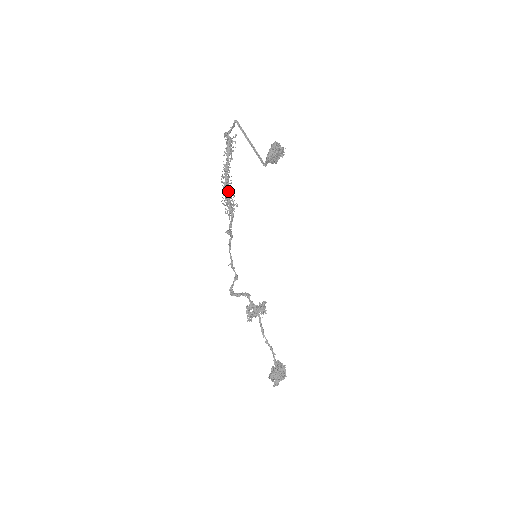
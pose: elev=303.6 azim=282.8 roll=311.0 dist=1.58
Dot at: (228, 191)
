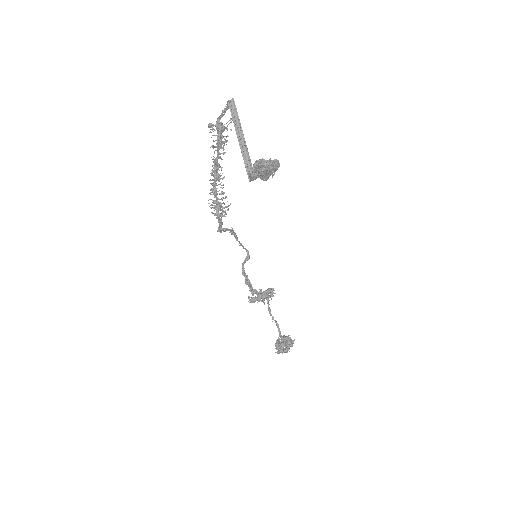
Dot at: (214, 195)
